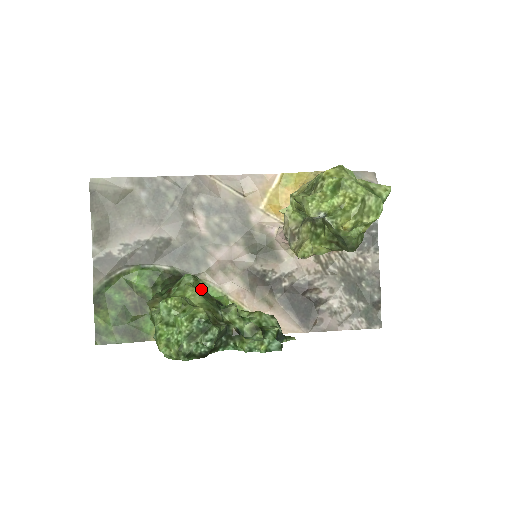
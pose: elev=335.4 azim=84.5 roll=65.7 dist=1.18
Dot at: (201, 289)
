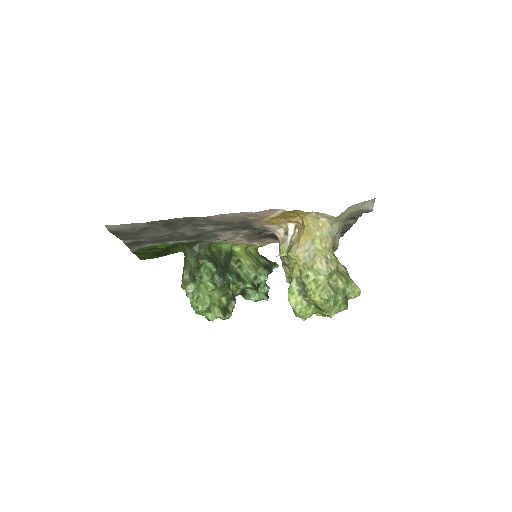
Dot at: (216, 275)
